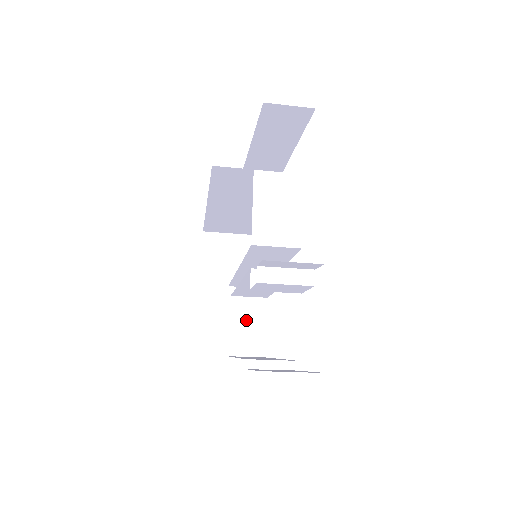
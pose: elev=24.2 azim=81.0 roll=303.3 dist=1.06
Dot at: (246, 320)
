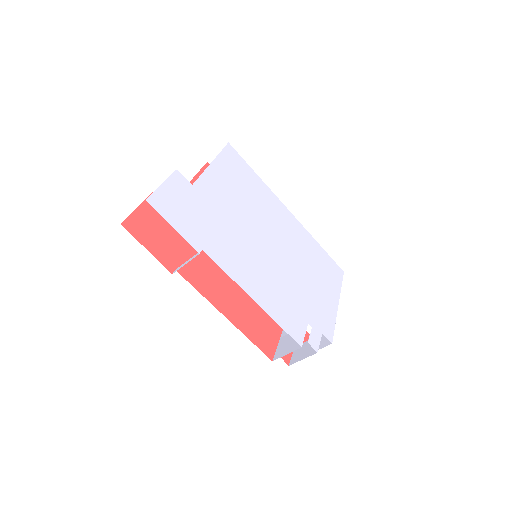
Dot at: occluded
